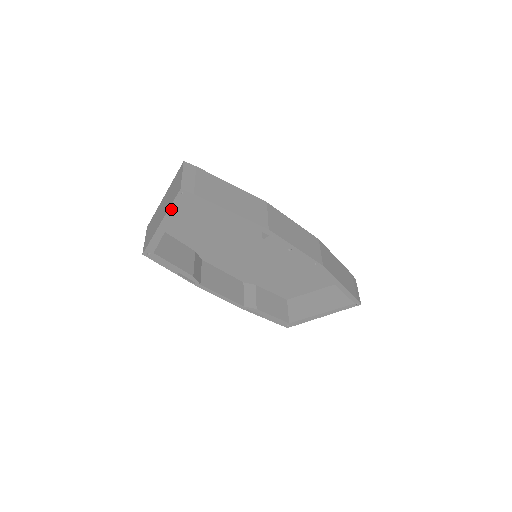
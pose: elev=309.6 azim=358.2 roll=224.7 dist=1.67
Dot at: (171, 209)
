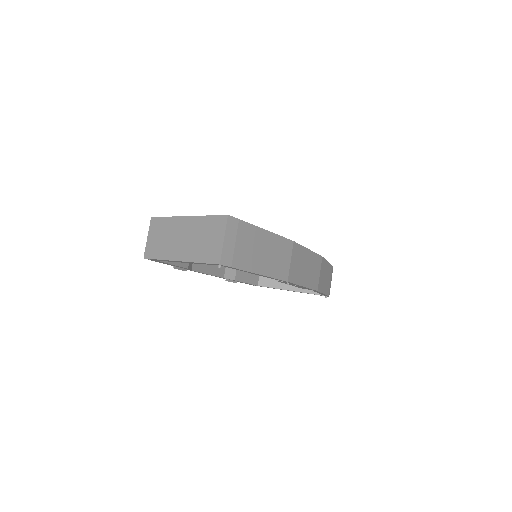
Dot at: (198, 263)
